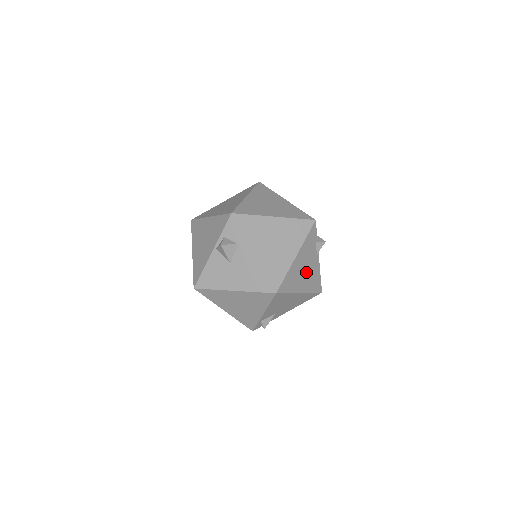
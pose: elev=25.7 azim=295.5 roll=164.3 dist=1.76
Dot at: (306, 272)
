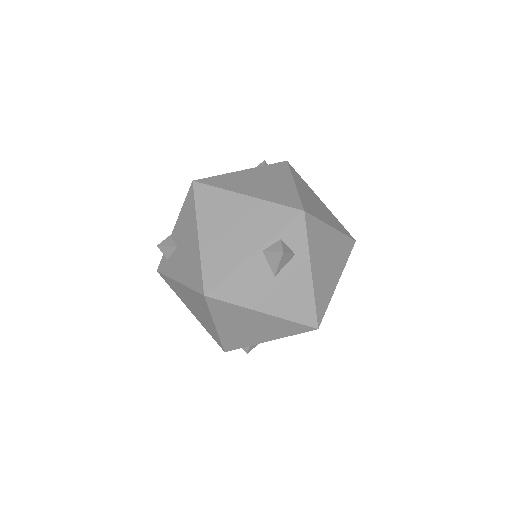
Dot at: occluded
